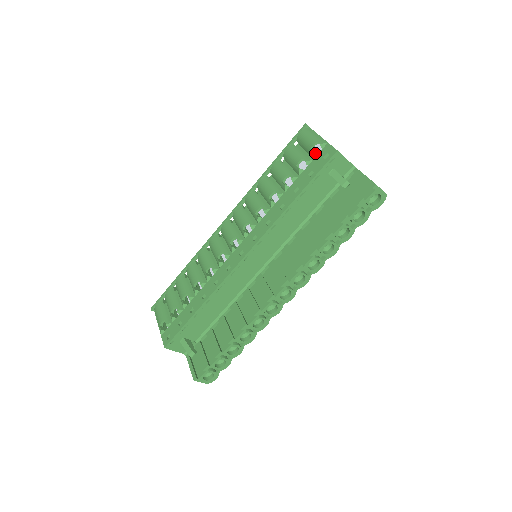
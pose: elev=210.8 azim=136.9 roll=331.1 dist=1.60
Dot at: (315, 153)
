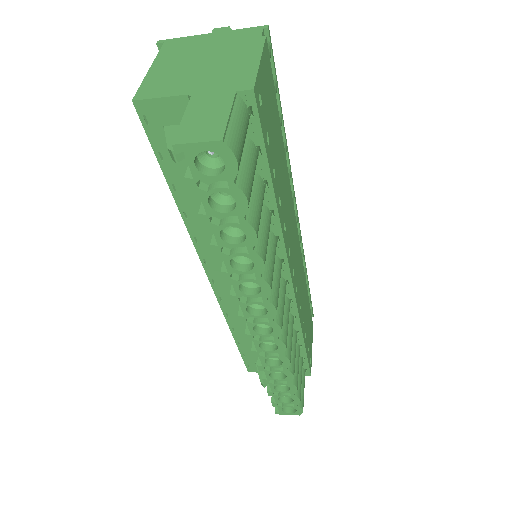
Dot at: occluded
